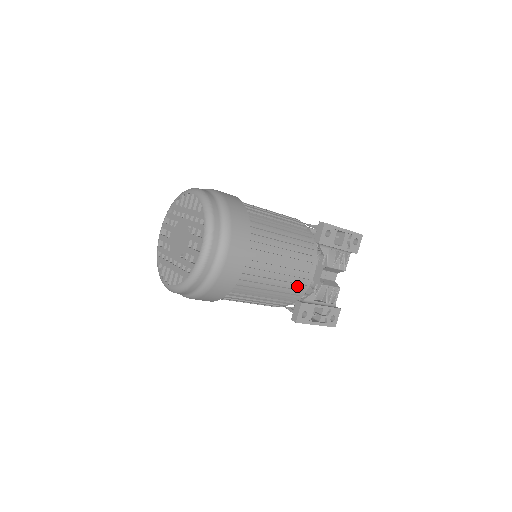
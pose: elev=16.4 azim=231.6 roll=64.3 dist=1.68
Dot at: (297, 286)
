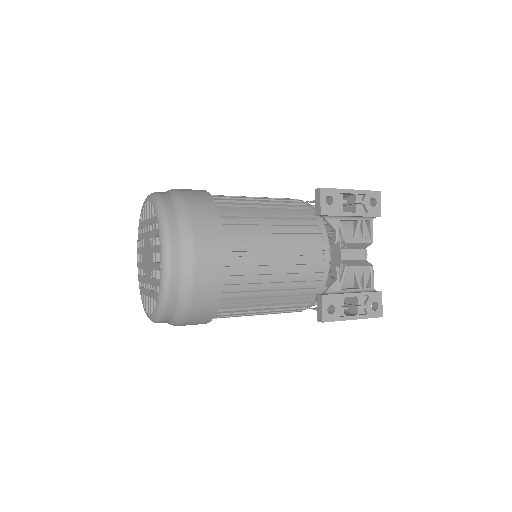
Dot at: (310, 276)
